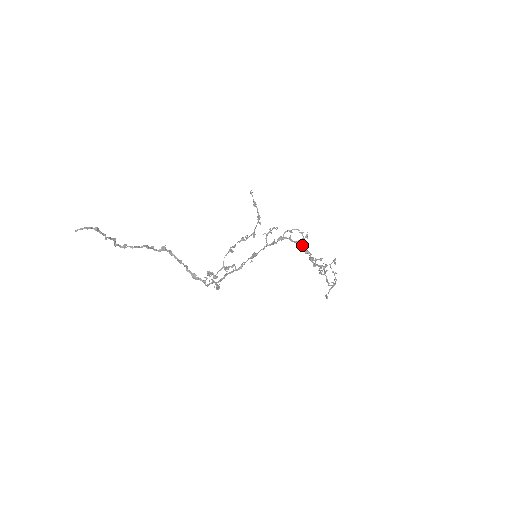
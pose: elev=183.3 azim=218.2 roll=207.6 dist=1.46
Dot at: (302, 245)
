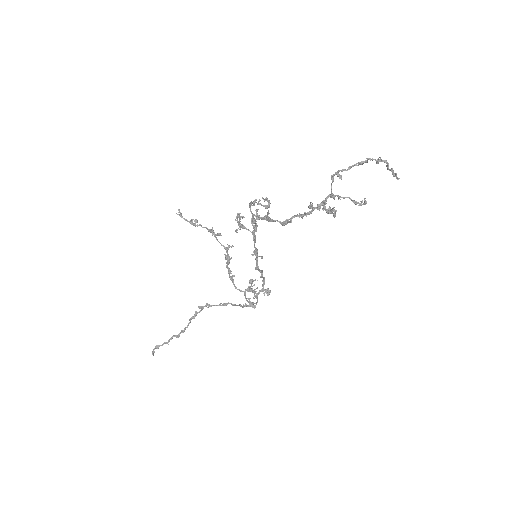
Dot at: (272, 221)
